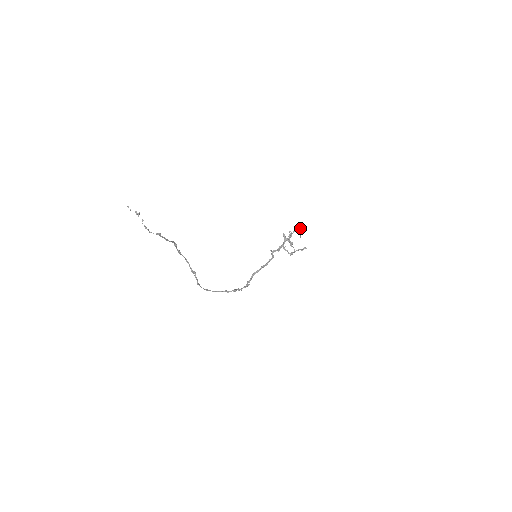
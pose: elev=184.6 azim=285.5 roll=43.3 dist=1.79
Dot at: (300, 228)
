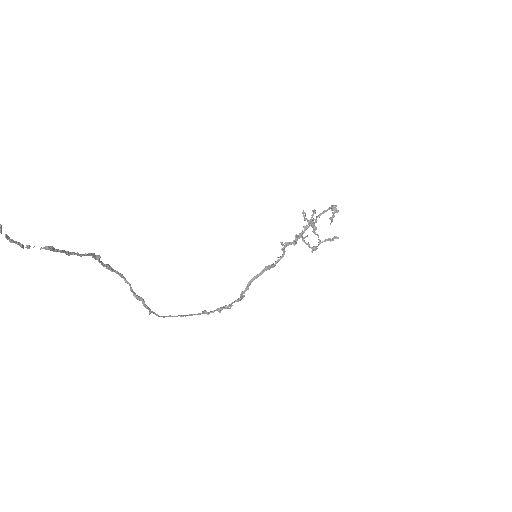
Dot at: (331, 209)
